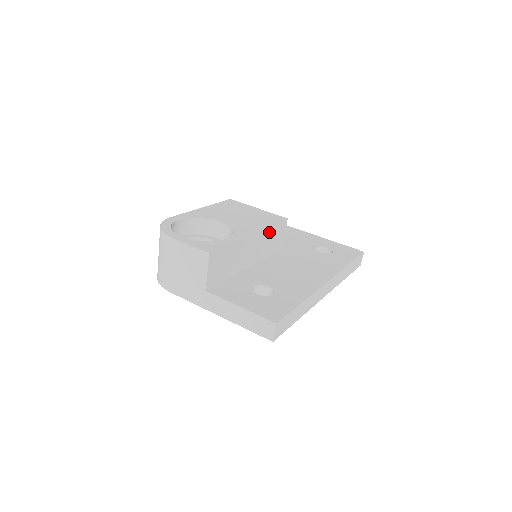
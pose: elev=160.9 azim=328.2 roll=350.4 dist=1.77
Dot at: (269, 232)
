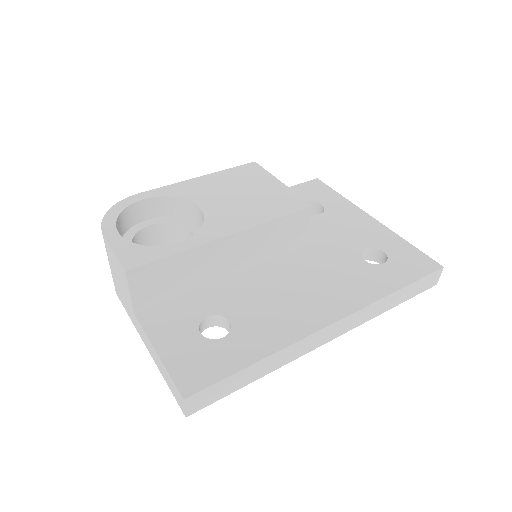
Dot at: (269, 229)
